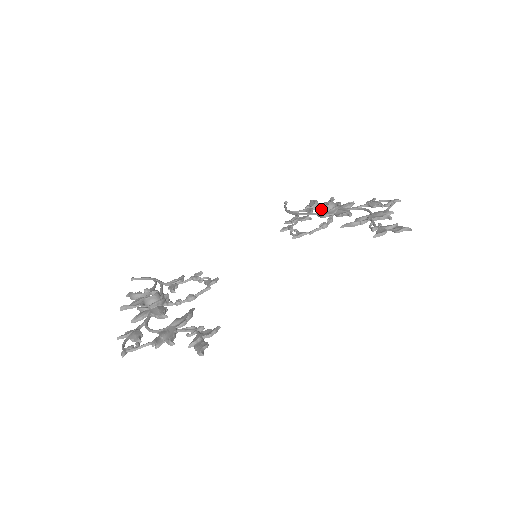
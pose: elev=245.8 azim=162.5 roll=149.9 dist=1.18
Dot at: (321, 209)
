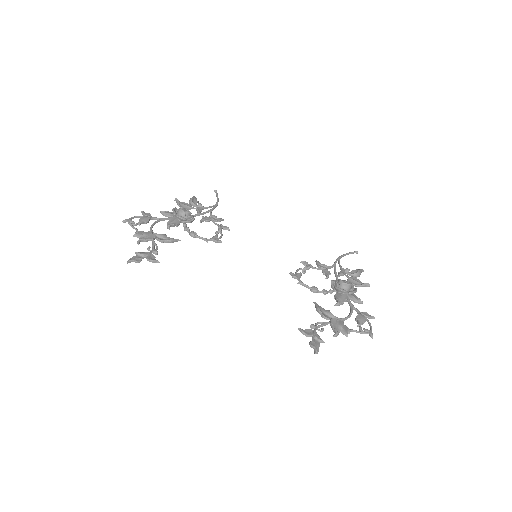
Dot at: (338, 280)
